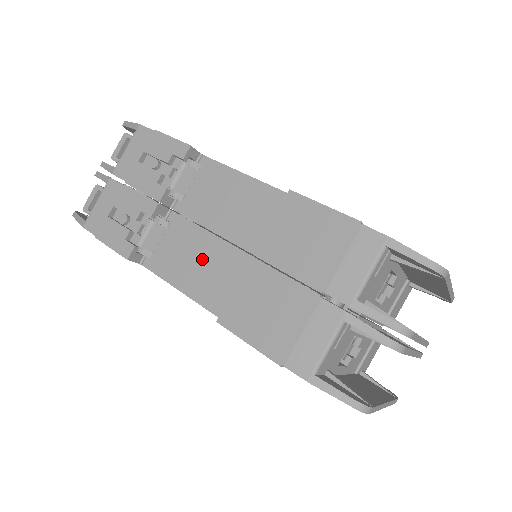
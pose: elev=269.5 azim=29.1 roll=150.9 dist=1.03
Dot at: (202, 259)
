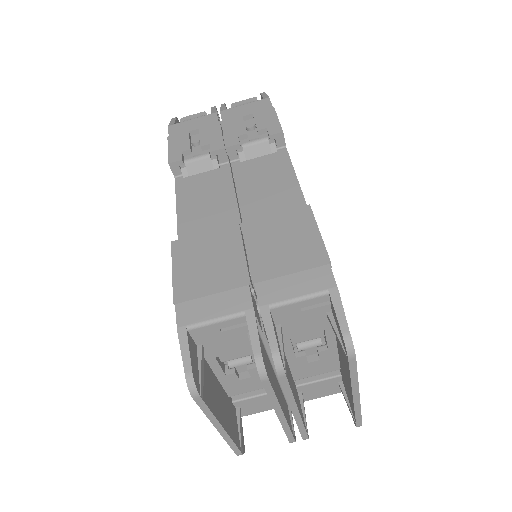
Dot at: (212, 206)
